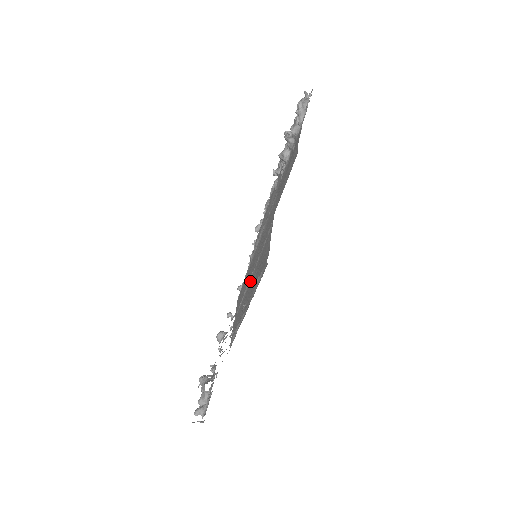
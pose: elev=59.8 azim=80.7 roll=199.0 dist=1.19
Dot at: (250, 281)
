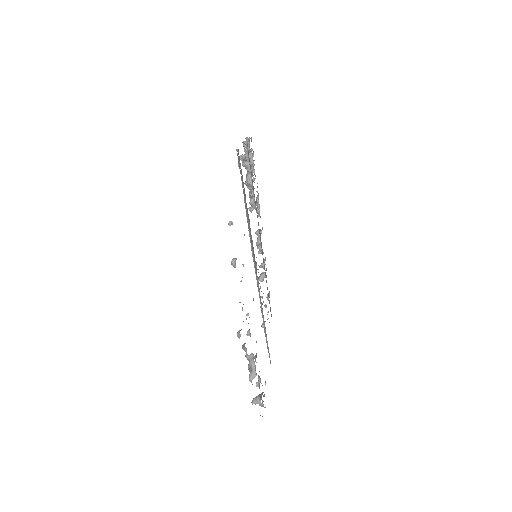
Dot at: (253, 255)
